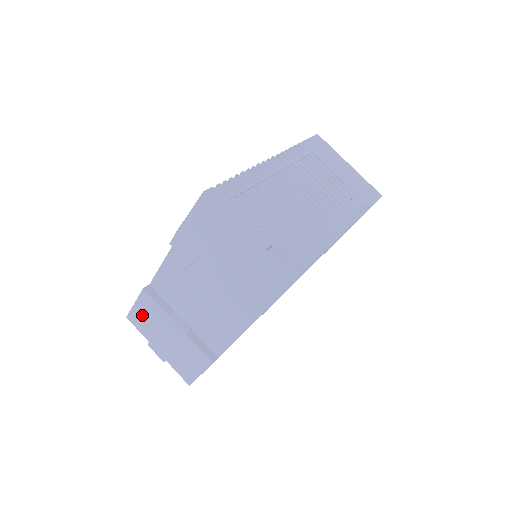
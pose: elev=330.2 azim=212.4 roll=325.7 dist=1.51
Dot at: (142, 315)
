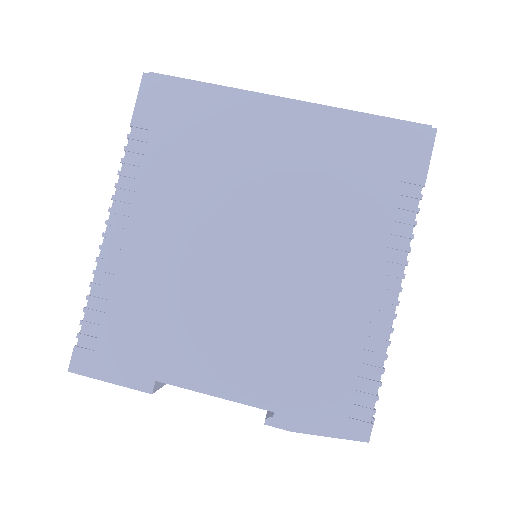
Dot at: occluded
